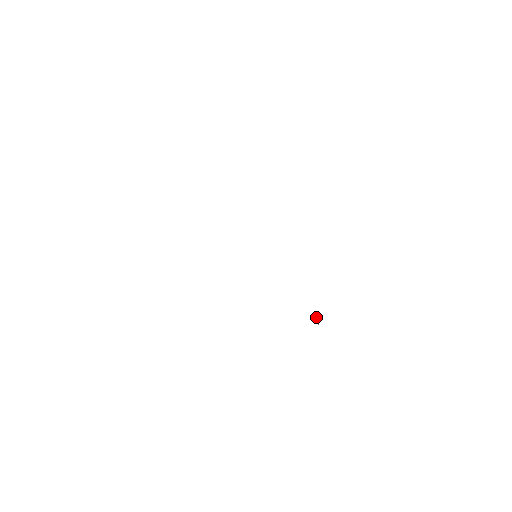
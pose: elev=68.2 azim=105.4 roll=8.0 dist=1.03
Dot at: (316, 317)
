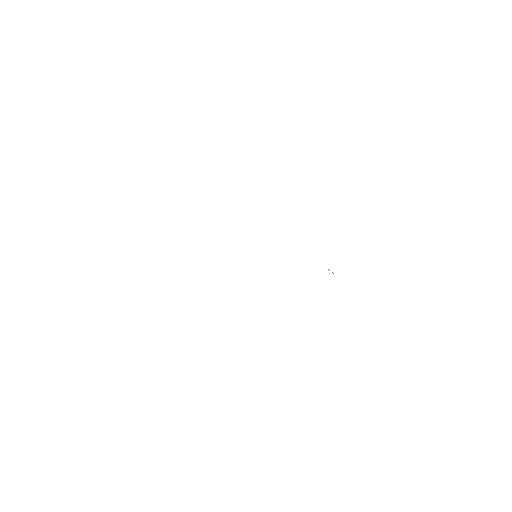
Dot at: (329, 270)
